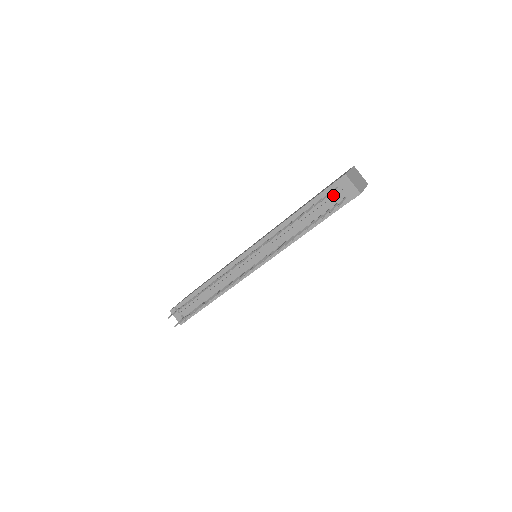
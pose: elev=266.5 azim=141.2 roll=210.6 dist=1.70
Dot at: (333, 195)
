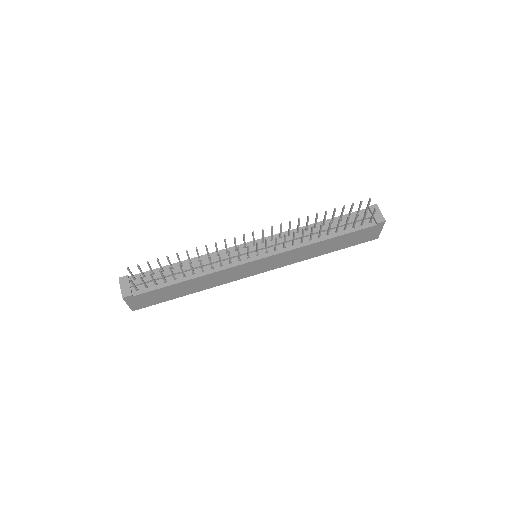
Dot at: (360, 217)
